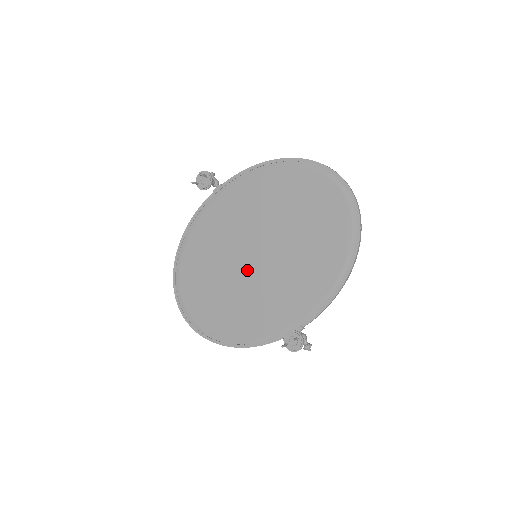
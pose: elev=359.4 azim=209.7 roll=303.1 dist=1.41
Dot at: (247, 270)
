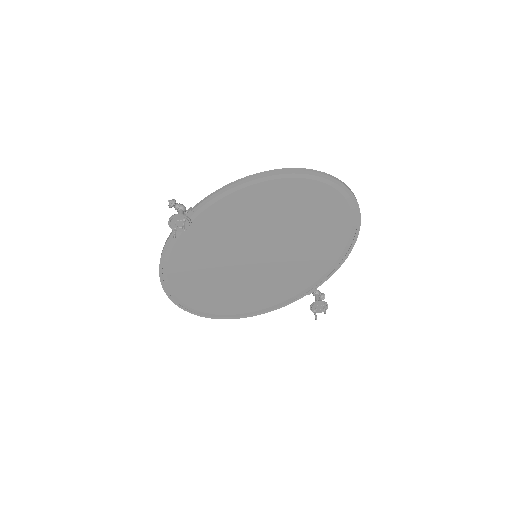
Dot at: (250, 268)
